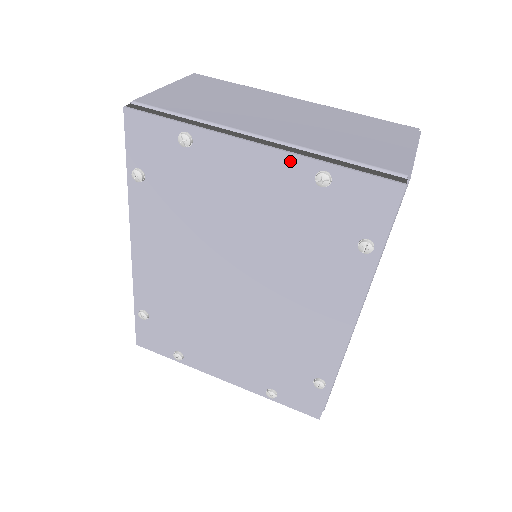
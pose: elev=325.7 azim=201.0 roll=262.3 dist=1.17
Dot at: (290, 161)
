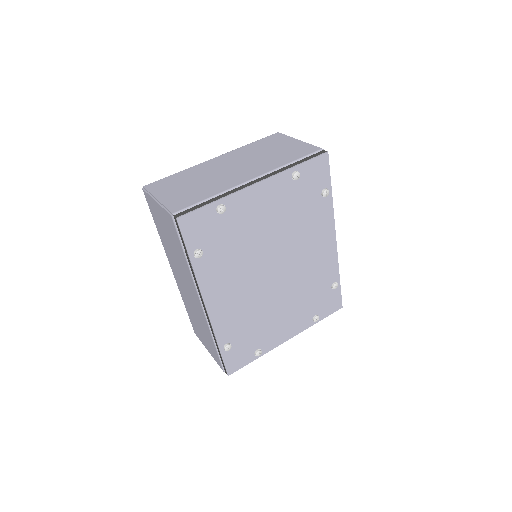
Dot at: (278, 179)
